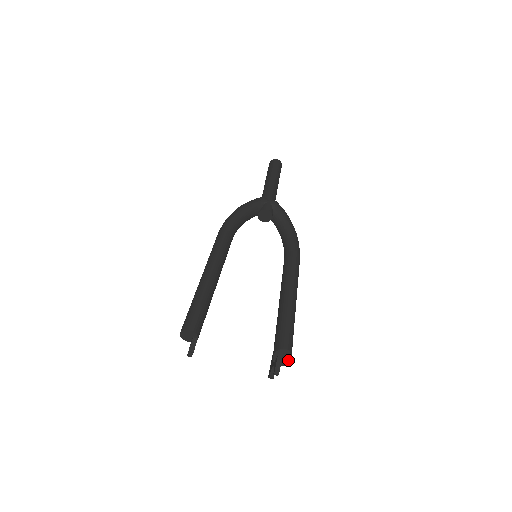
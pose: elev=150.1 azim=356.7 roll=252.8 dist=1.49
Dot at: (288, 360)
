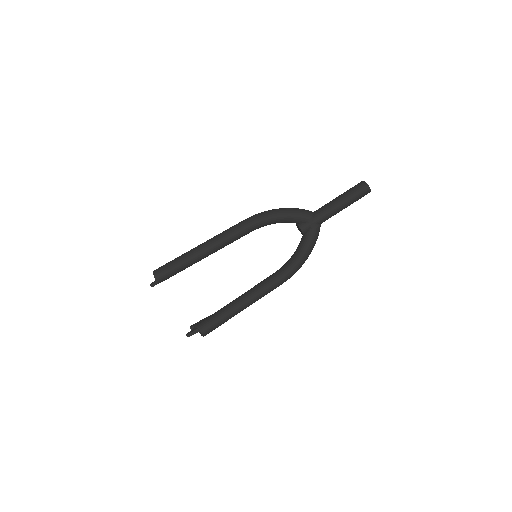
Dot at: (202, 335)
